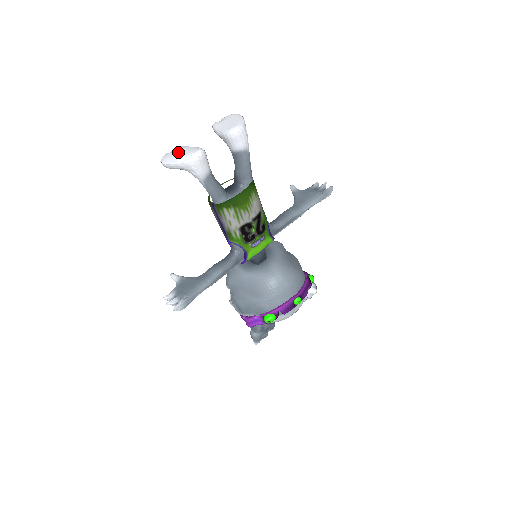
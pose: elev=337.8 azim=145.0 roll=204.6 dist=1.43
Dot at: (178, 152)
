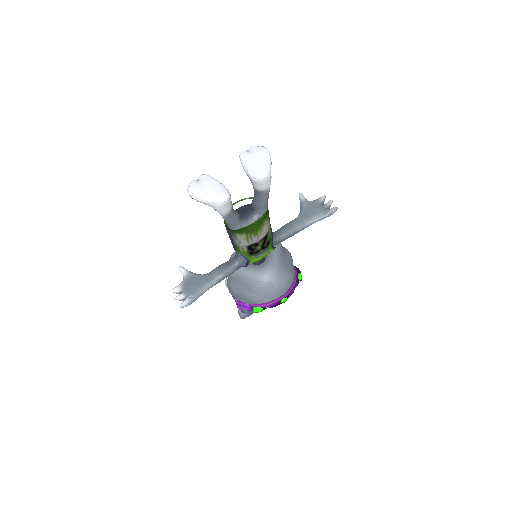
Dot at: (205, 187)
